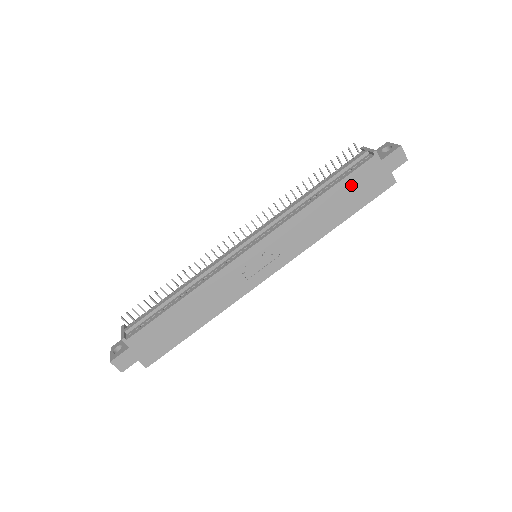
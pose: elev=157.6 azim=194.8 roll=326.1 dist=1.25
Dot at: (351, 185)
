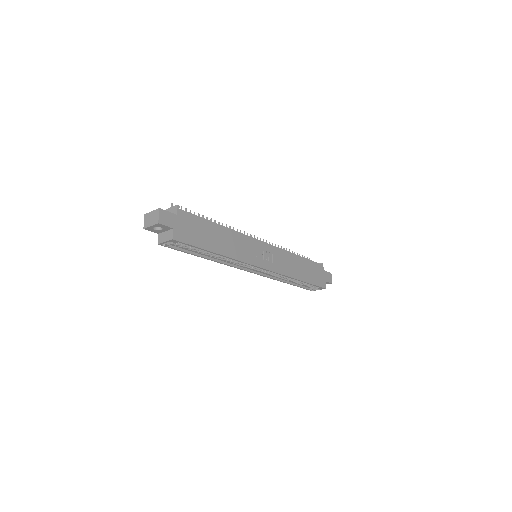
Dot at: (311, 267)
